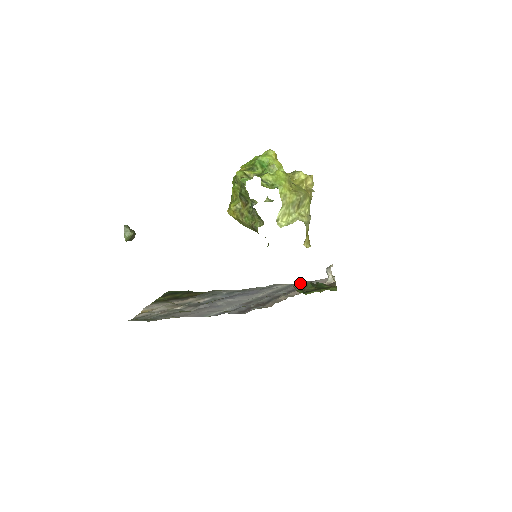
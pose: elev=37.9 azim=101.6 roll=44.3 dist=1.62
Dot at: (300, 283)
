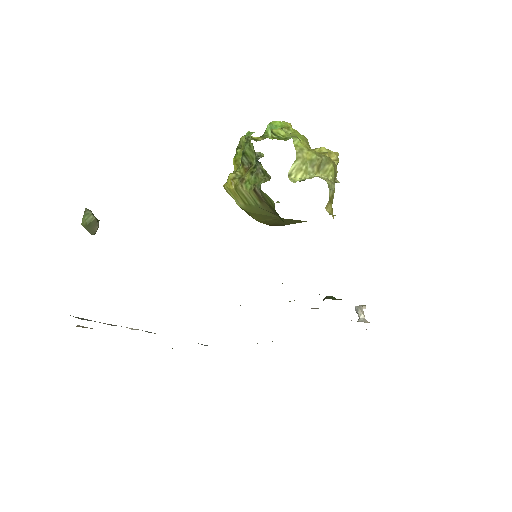
Dot at: occluded
